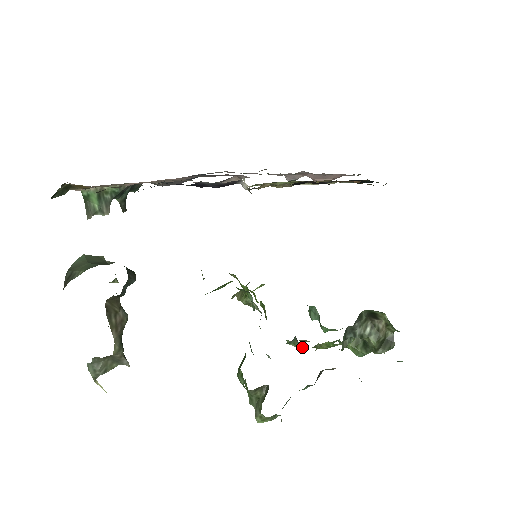
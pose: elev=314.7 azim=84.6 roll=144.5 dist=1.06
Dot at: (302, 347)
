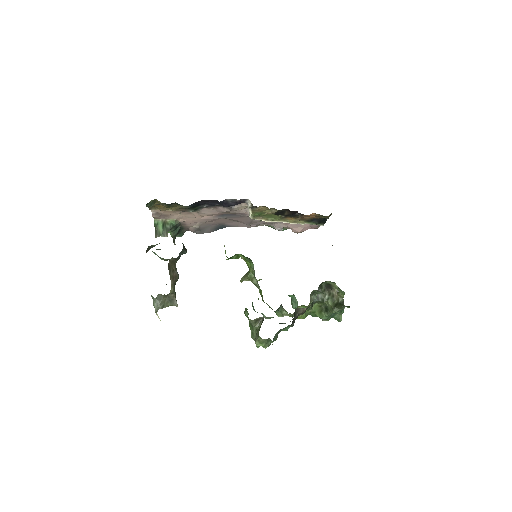
Dot at: (286, 313)
